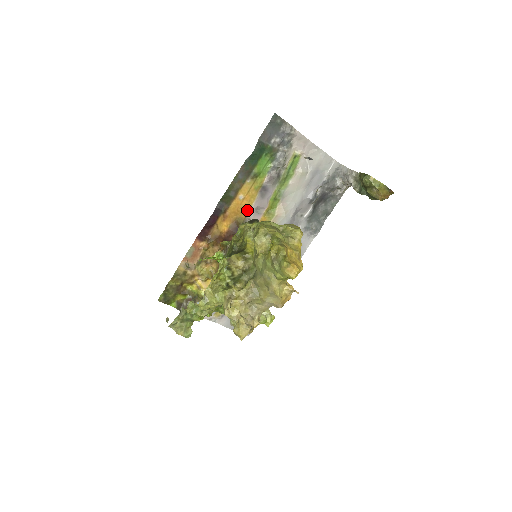
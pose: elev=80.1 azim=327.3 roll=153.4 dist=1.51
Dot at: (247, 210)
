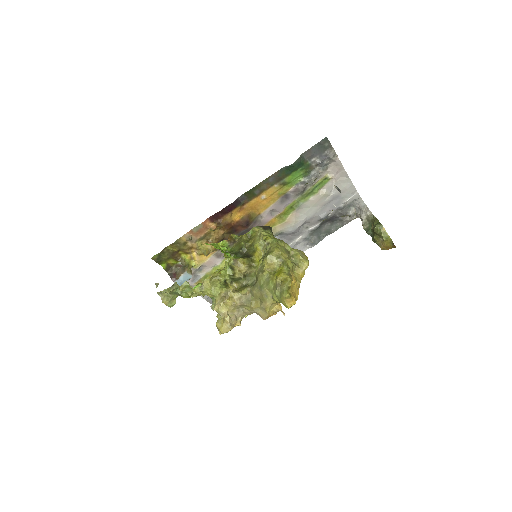
Dot at: (263, 209)
